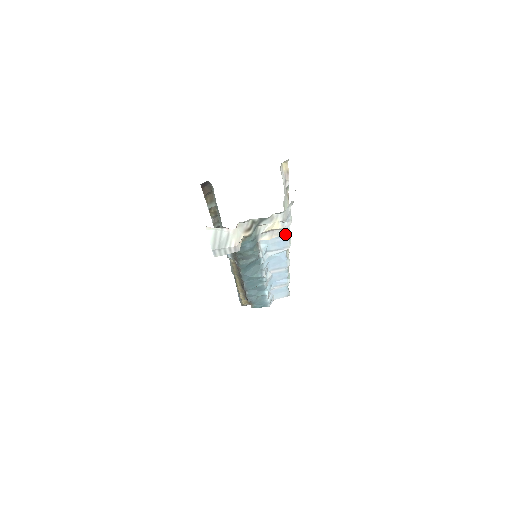
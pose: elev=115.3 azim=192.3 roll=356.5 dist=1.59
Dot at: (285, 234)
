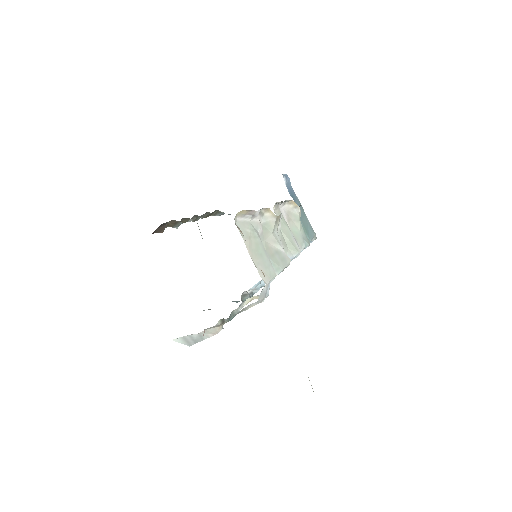
Dot at: occluded
